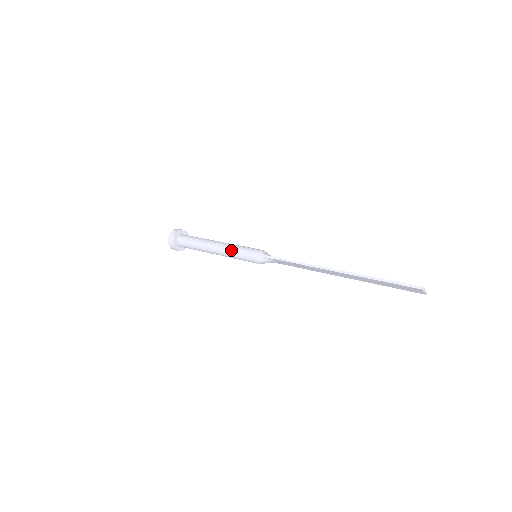
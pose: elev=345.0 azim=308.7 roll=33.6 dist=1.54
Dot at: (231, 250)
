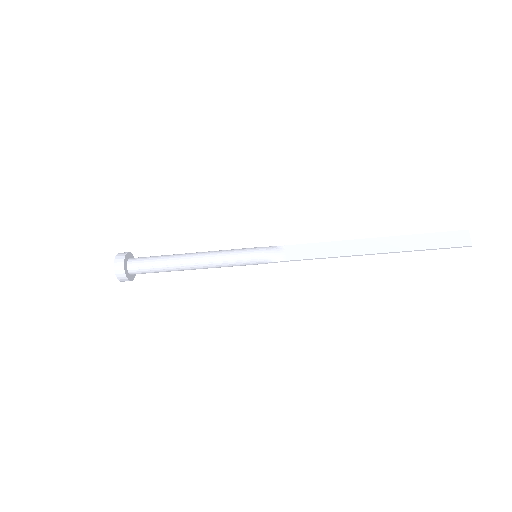
Dot at: (223, 250)
